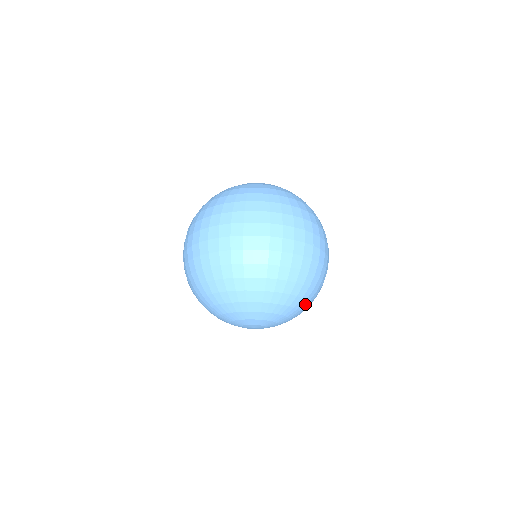
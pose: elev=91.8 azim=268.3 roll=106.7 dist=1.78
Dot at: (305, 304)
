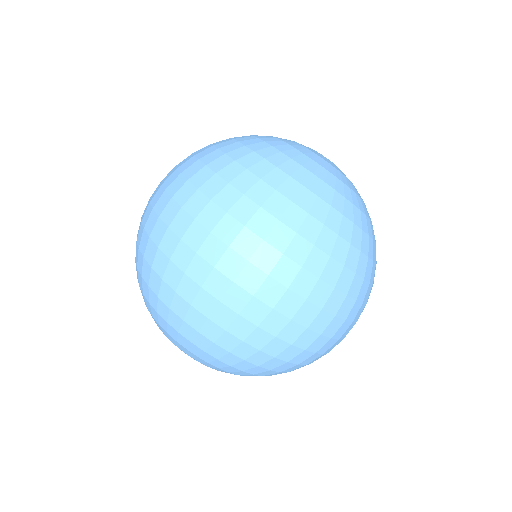
Dot at: occluded
